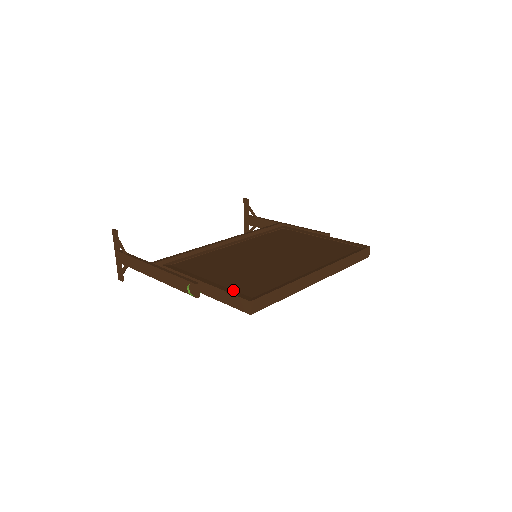
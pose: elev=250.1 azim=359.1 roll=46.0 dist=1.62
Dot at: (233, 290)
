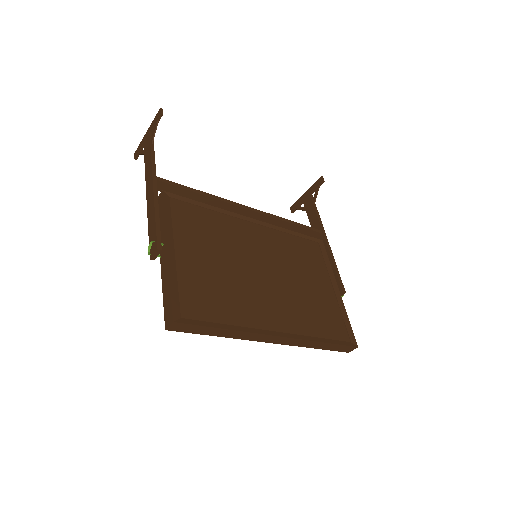
Dot at: (178, 290)
